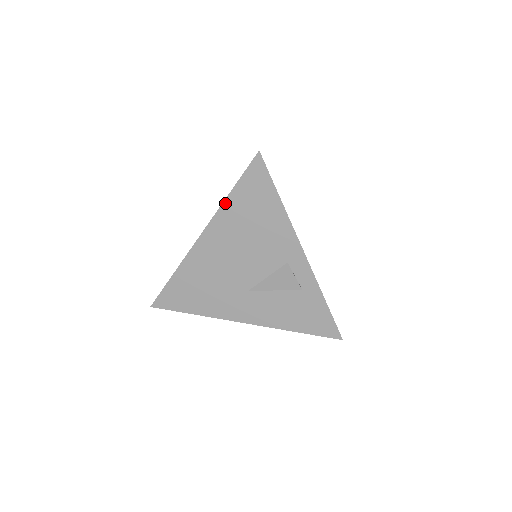
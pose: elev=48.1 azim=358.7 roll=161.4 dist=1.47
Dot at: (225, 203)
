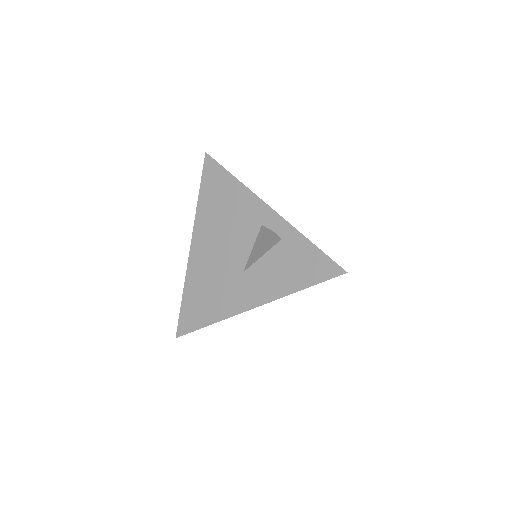
Dot at: (198, 206)
